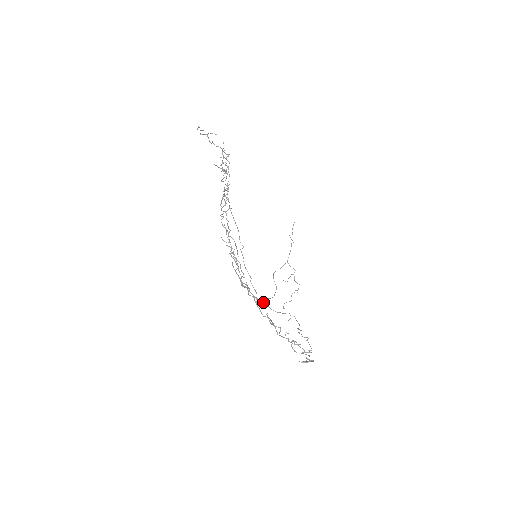
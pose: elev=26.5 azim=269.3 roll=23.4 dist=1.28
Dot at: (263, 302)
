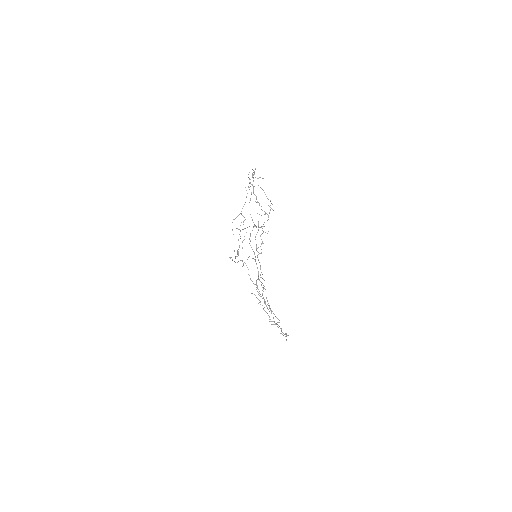
Dot at: occluded
